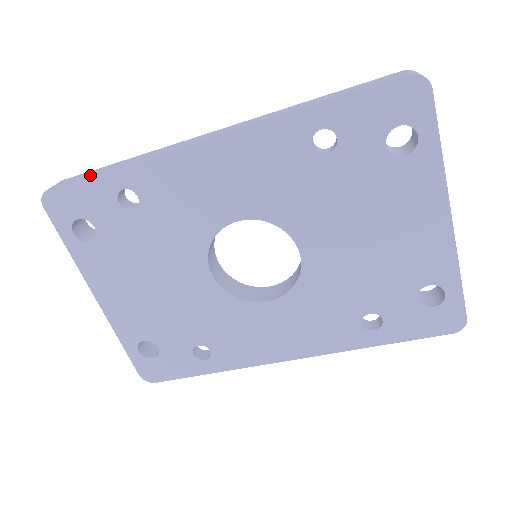
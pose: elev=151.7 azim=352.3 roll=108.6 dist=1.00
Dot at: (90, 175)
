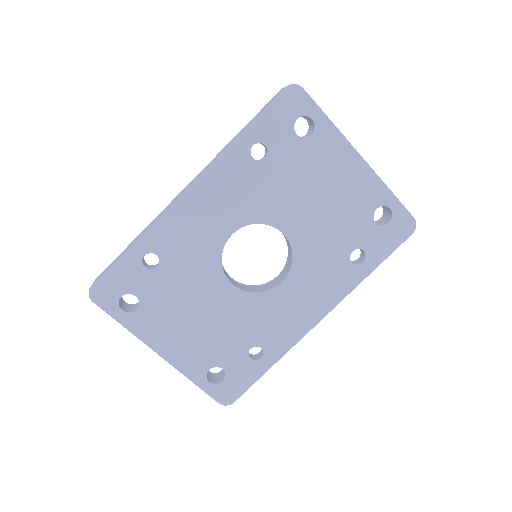
Dot at: (117, 259)
